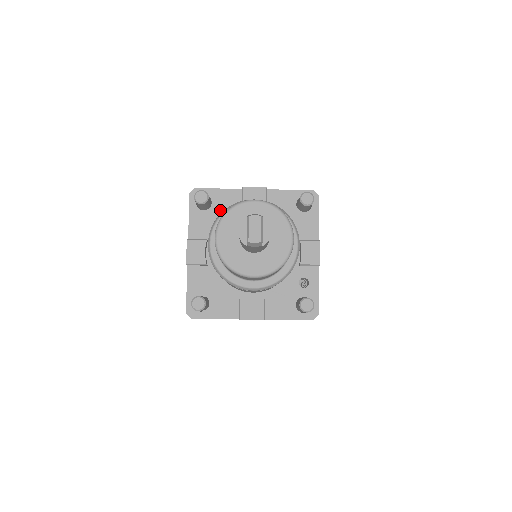
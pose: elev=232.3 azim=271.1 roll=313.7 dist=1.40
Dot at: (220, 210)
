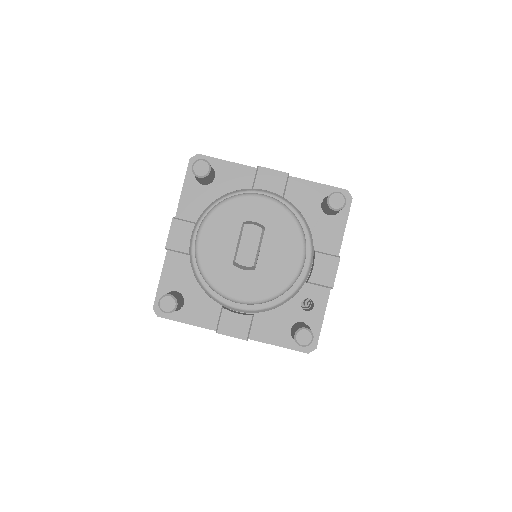
Dot at: (223, 189)
